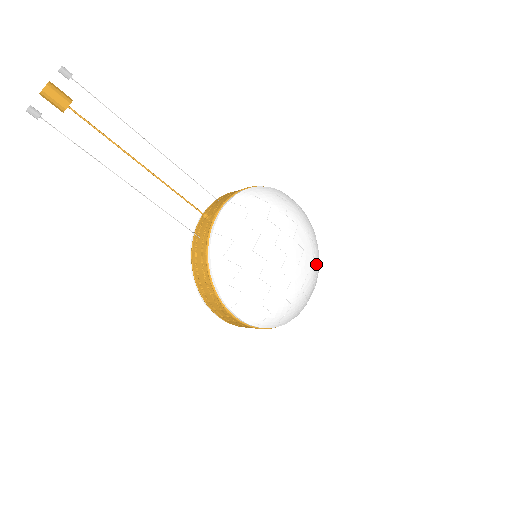
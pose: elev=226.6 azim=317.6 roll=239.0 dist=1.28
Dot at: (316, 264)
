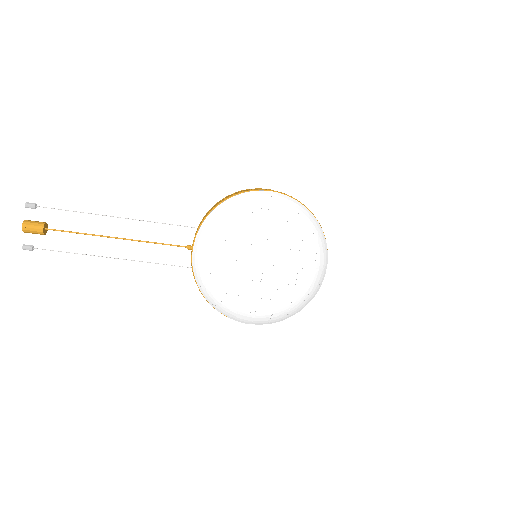
Dot at: (309, 251)
